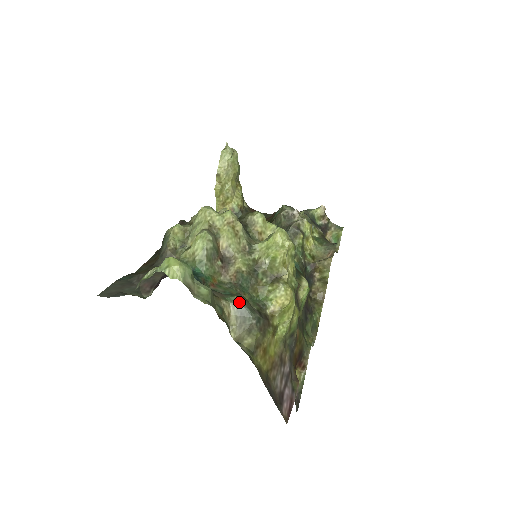
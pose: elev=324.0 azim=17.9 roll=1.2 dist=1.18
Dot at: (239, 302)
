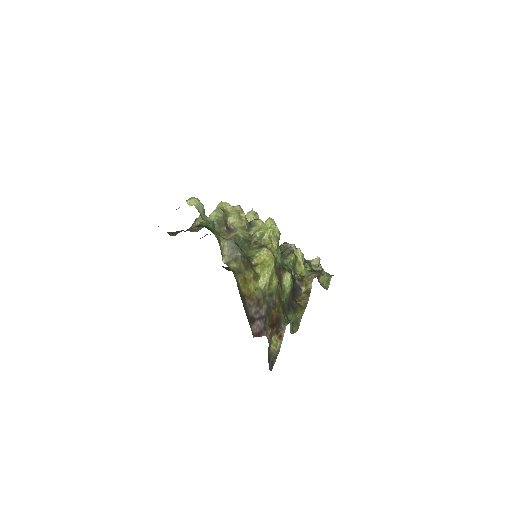
Dot at: (232, 241)
